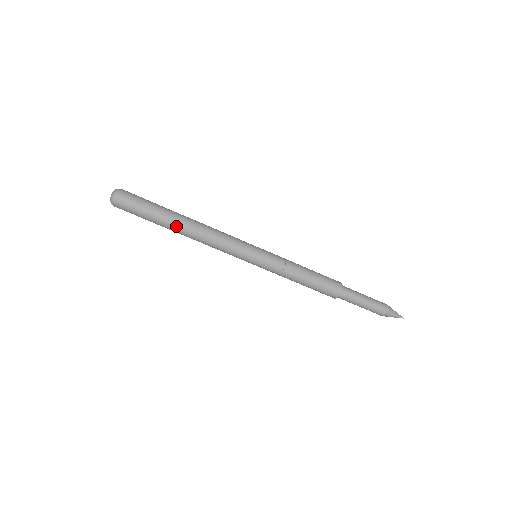
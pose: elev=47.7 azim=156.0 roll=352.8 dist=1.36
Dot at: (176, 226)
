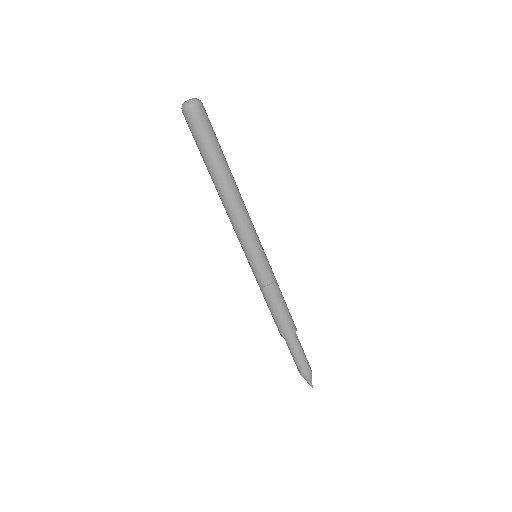
Dot at: (221, 178)
